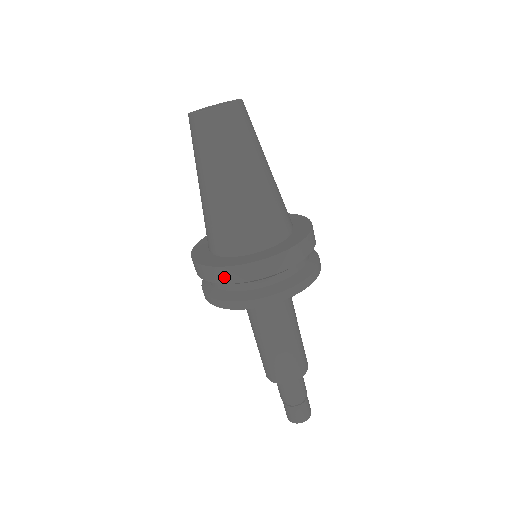
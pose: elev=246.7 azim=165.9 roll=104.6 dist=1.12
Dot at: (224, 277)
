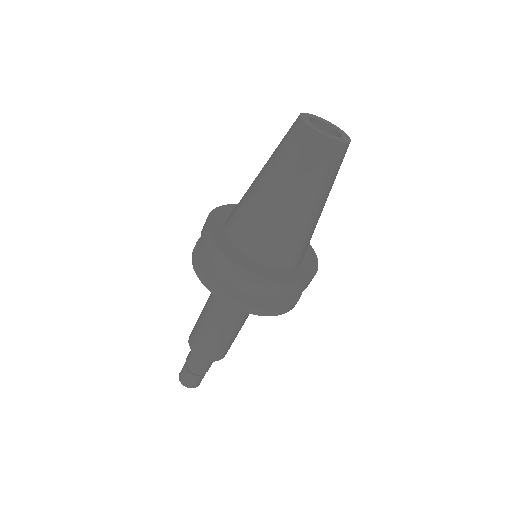
Dot at: (249, 282)
